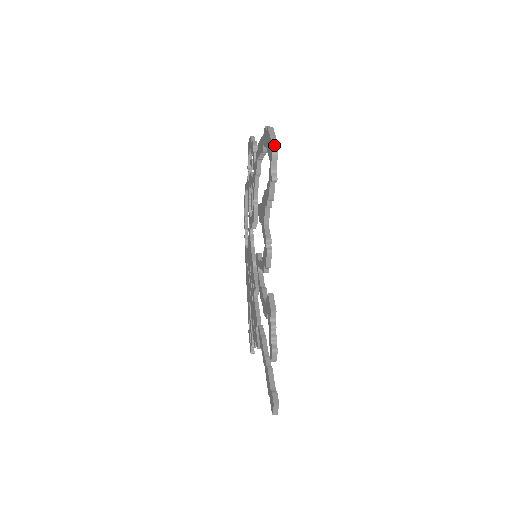
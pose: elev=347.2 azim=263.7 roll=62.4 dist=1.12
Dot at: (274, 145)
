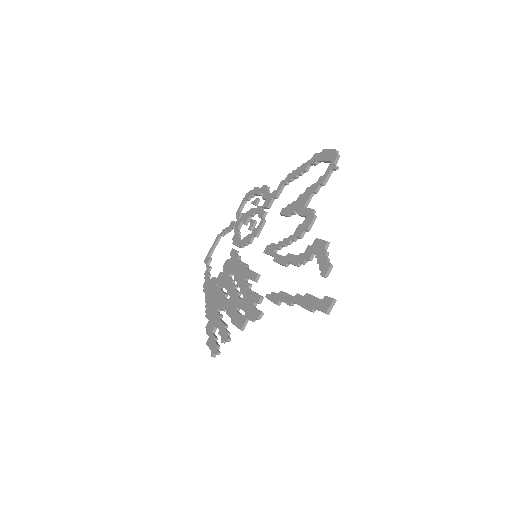
Dot at: (337, 152)
